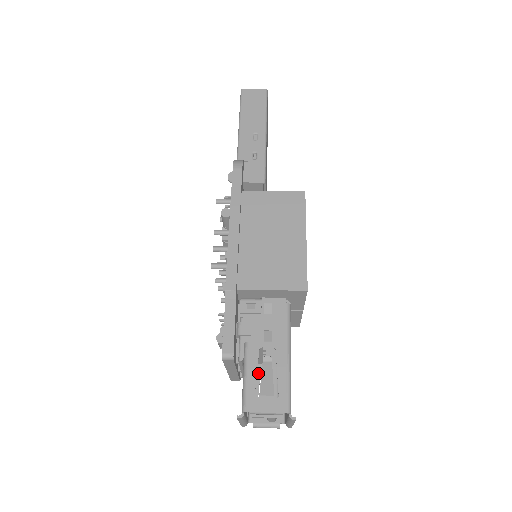
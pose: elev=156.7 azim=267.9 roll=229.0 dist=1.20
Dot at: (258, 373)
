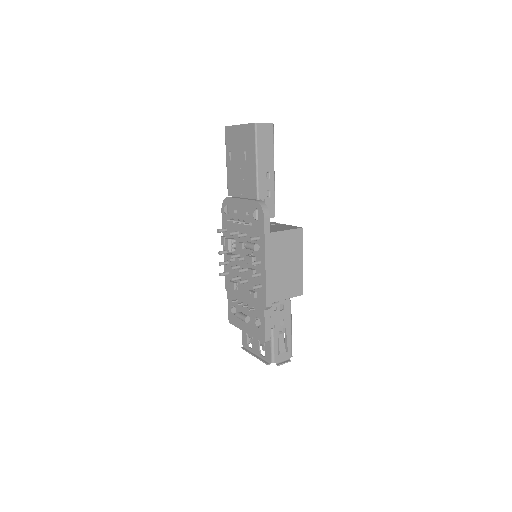
Dot at: occluded
